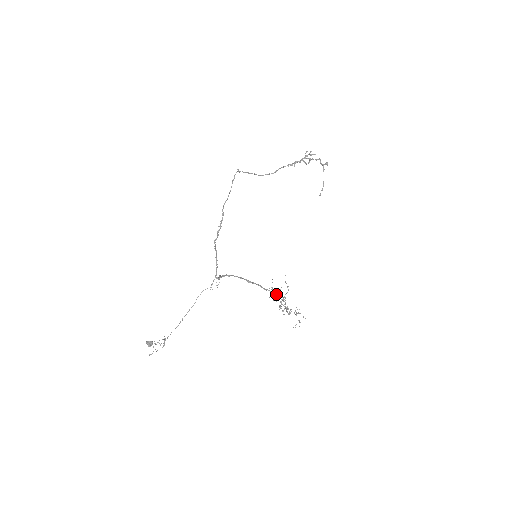
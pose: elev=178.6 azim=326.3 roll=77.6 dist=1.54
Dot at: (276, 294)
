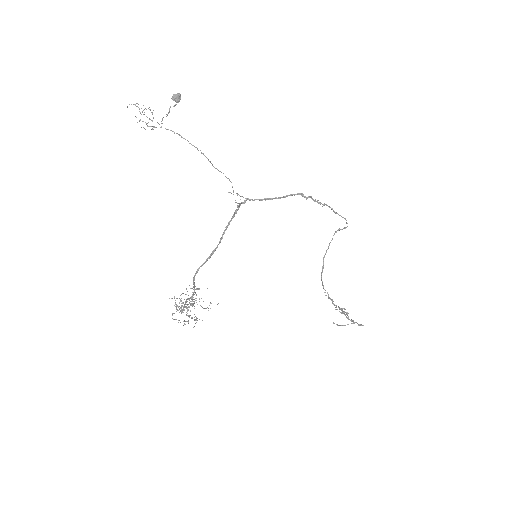
Dot at: occluded
